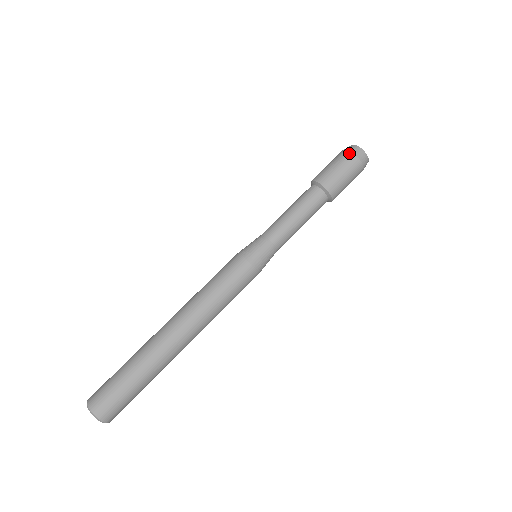
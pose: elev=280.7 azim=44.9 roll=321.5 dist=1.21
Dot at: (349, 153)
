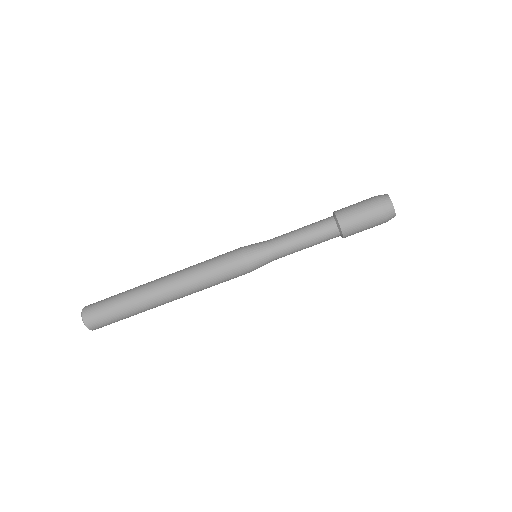
Dot at: (379, 203)
